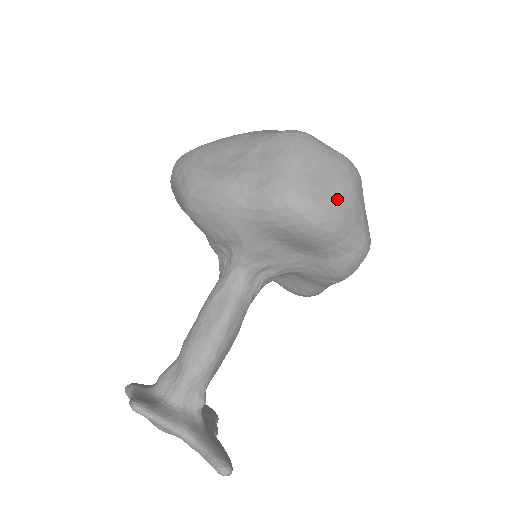
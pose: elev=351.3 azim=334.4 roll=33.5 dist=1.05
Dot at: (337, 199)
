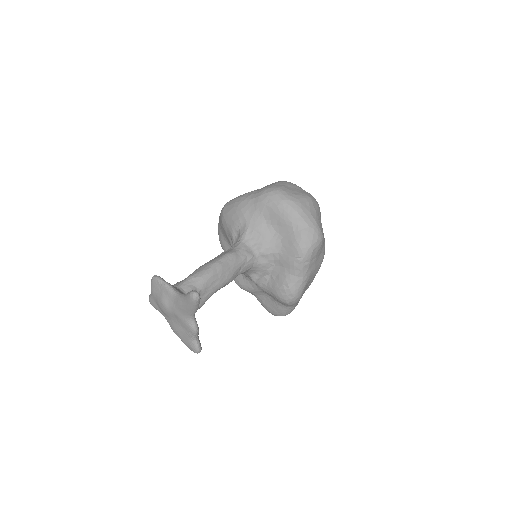
Dot at: (298, 196)
